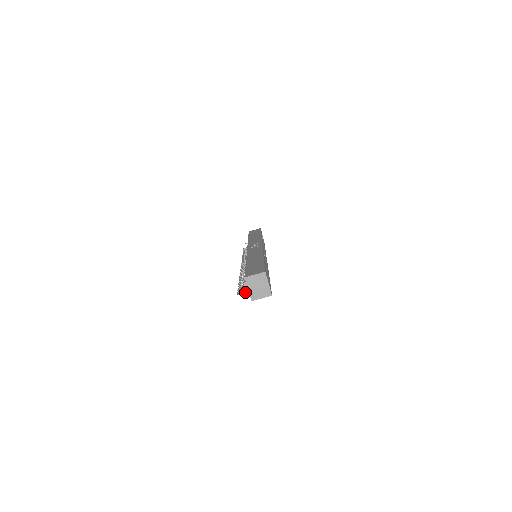
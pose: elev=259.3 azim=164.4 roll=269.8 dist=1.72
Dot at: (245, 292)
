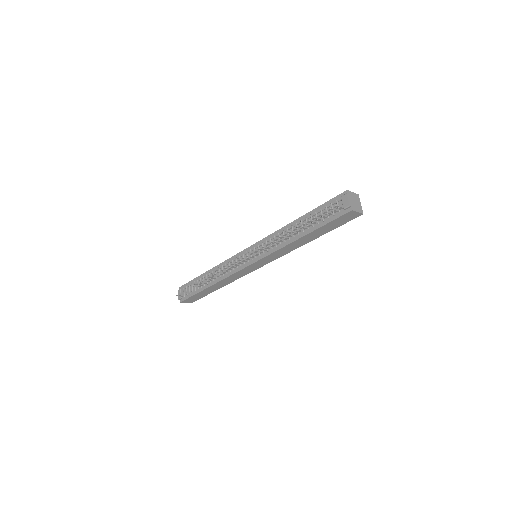
Dot at: (341, 206)
